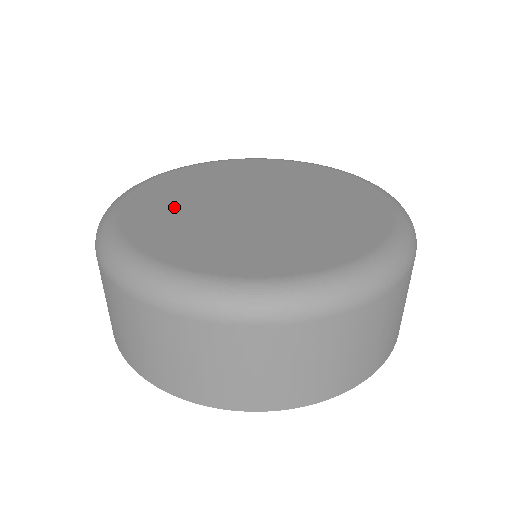
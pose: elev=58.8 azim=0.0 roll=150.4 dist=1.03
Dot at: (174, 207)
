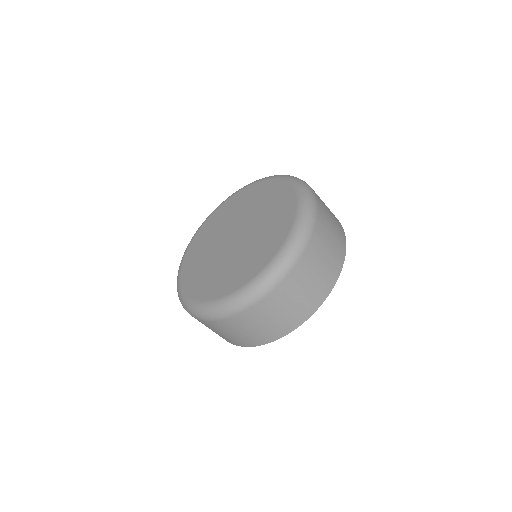
Dot at: (206, 241)
